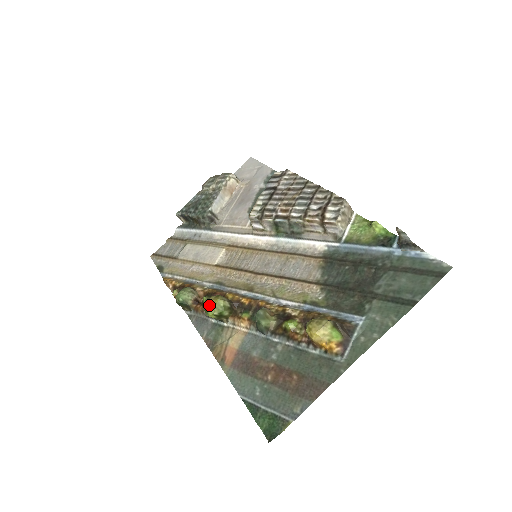
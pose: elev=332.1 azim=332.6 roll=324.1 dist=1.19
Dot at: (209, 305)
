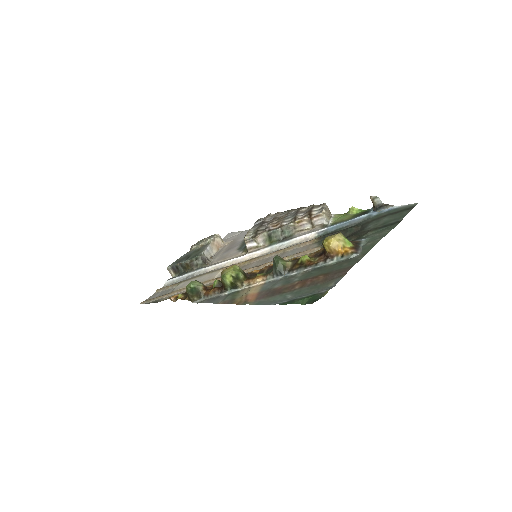
Dot at: (226, 271)
